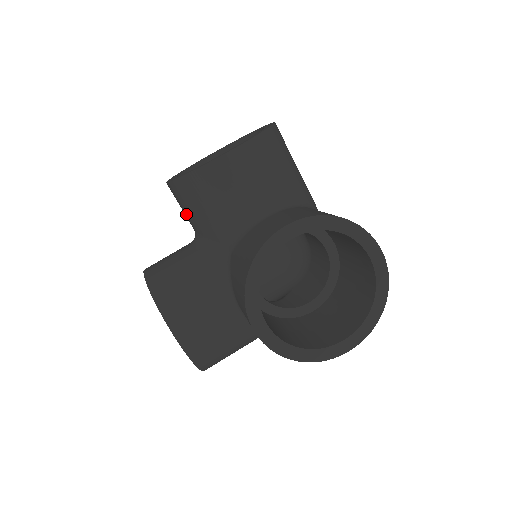
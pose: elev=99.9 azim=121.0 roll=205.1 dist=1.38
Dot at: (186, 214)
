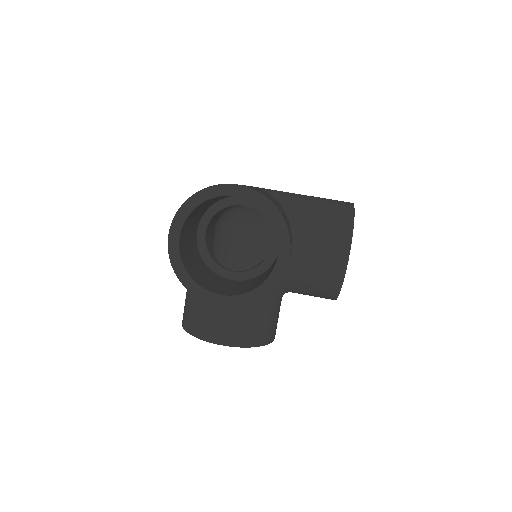
Dot at: occluded
